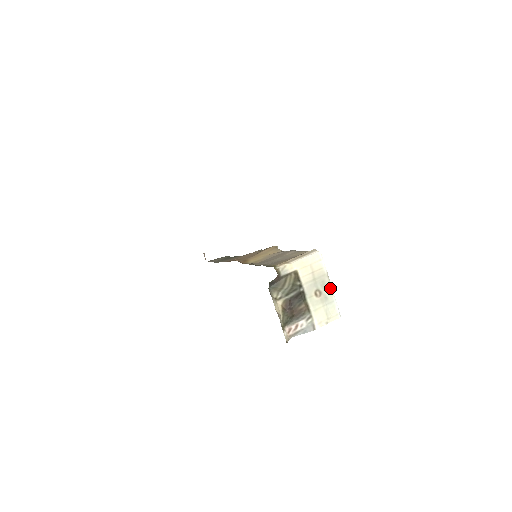
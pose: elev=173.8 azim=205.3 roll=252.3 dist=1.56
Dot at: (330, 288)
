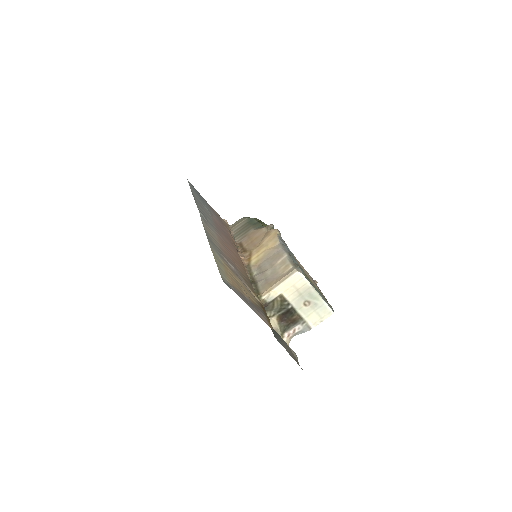
Dot at: (318, 296)
